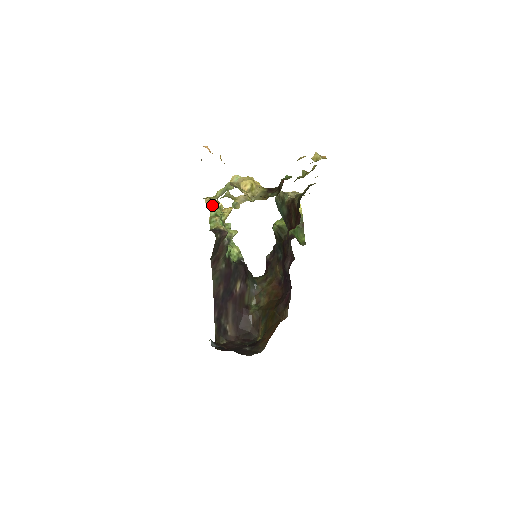
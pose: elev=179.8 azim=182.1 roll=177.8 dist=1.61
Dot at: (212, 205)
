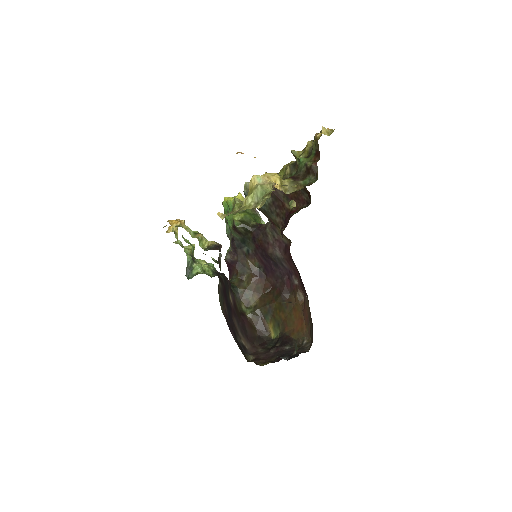
Dot at: (183, 225)
